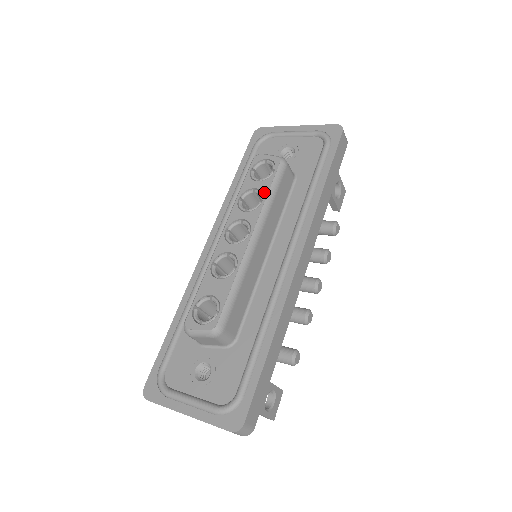
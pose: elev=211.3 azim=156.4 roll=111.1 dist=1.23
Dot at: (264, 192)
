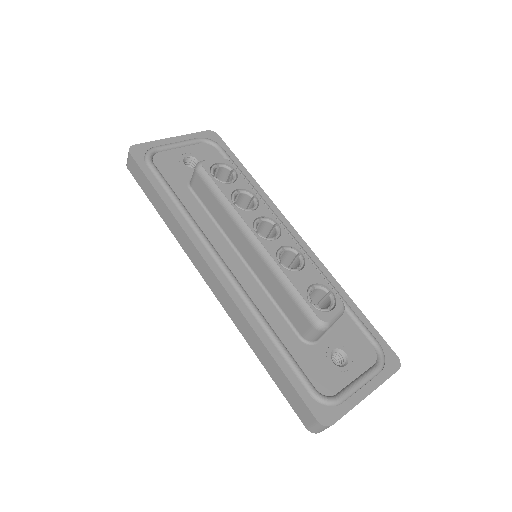
Dot at: (249, 189)
